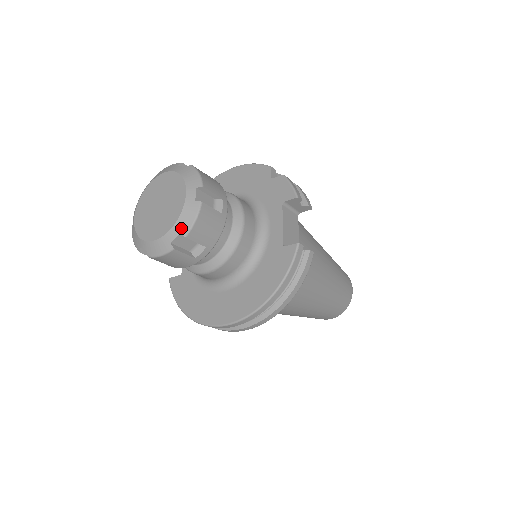
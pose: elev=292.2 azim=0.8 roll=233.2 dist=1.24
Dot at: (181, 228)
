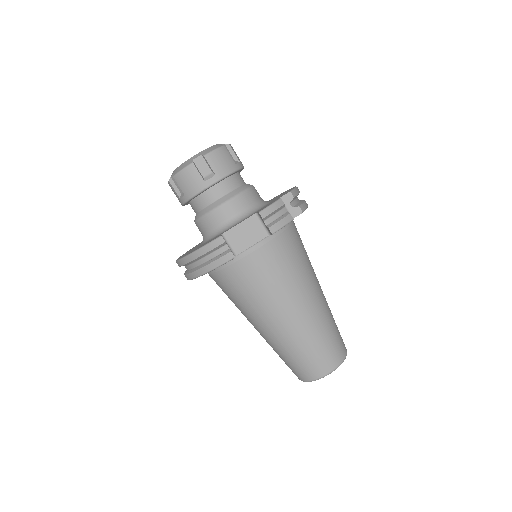
Dot at: (177, 171)
